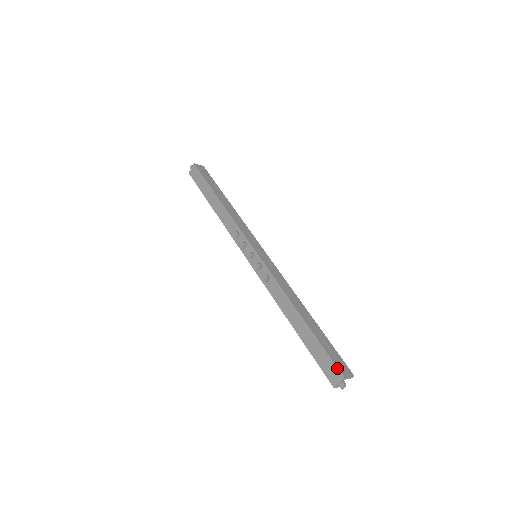
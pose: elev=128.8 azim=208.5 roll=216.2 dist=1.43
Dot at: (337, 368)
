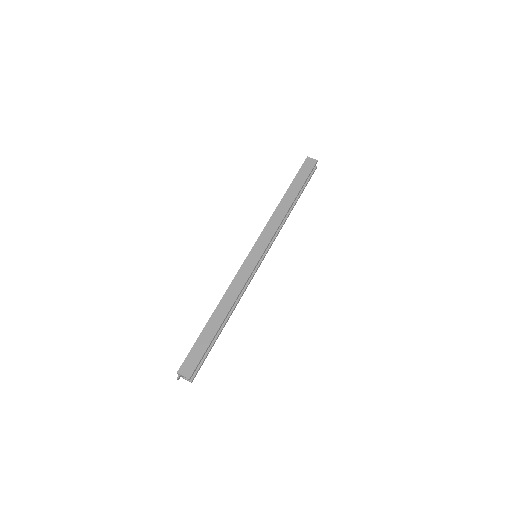
Dot at: (182, 363)
